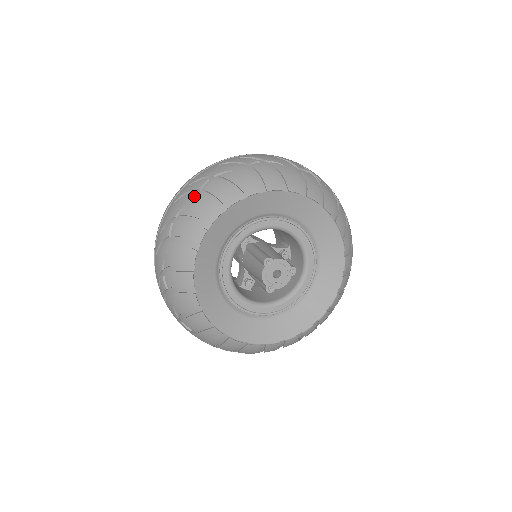
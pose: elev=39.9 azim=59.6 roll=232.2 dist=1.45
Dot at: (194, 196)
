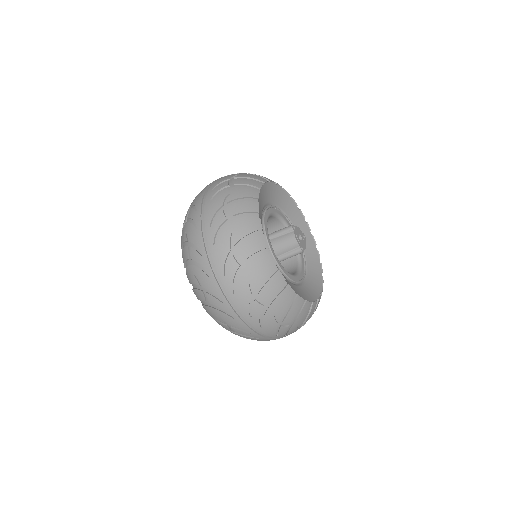
Dot at: (229, 188)
